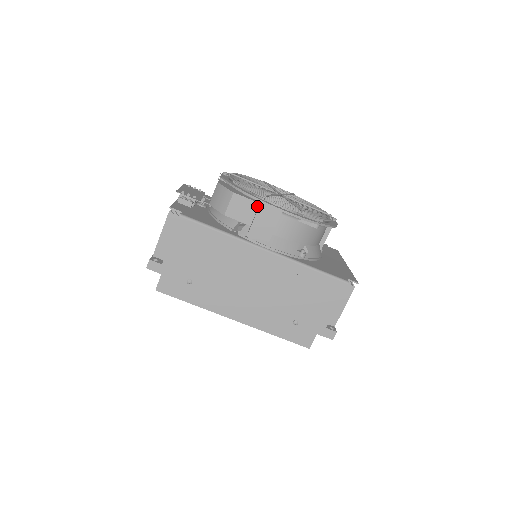
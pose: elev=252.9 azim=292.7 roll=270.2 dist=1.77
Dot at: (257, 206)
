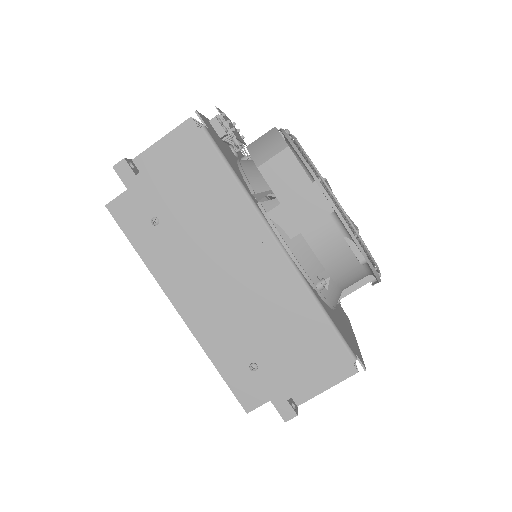
Dot at: (306, 183)
